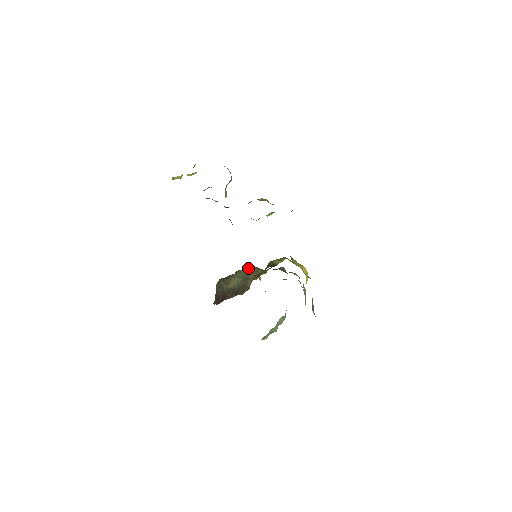
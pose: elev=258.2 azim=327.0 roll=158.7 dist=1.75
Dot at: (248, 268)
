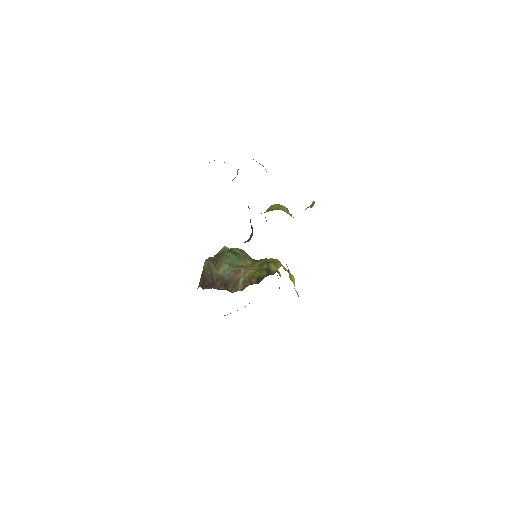
Dot at: (236, 250)
